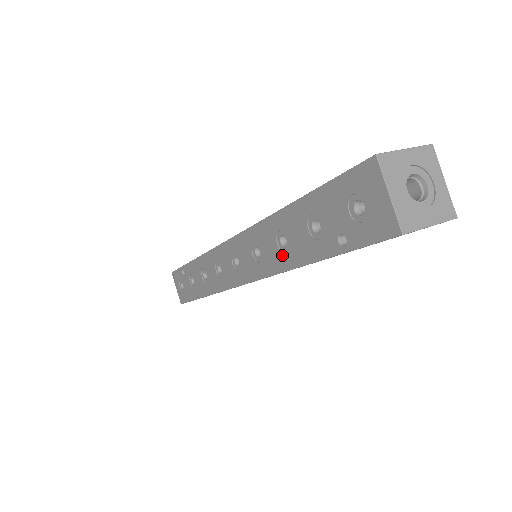
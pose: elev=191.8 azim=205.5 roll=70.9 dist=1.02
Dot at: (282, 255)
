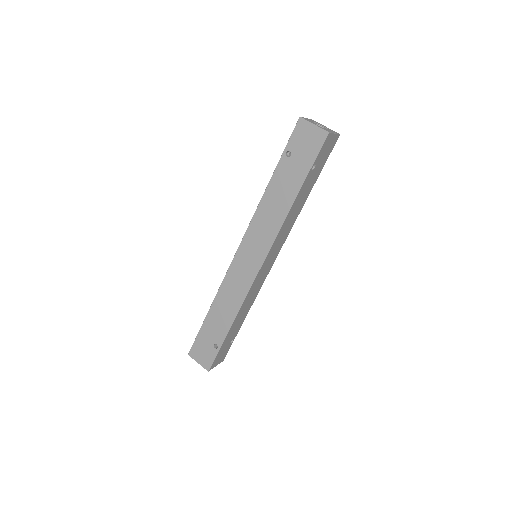
Dot at: occluded
